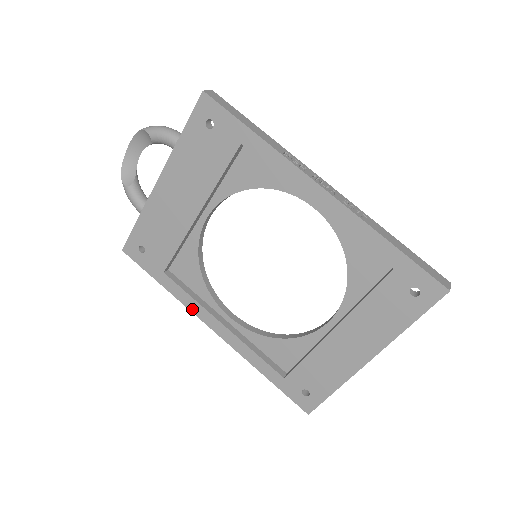
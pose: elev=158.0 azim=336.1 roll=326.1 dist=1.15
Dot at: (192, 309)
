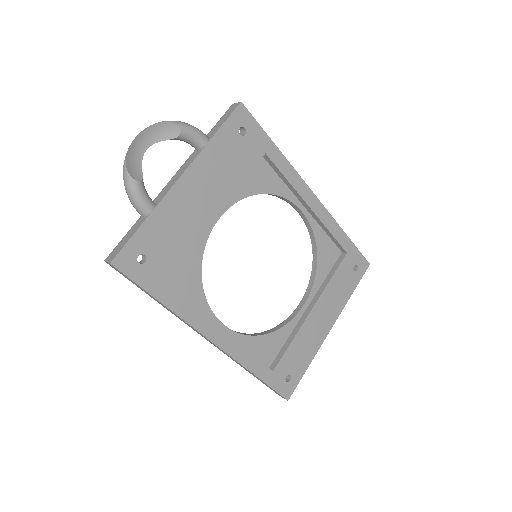
Dot at: (194, 323)
